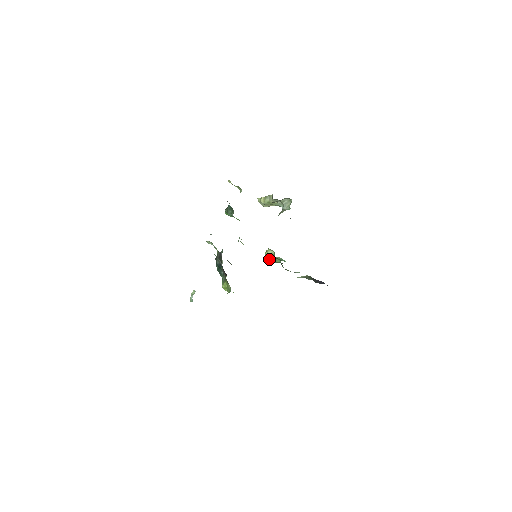
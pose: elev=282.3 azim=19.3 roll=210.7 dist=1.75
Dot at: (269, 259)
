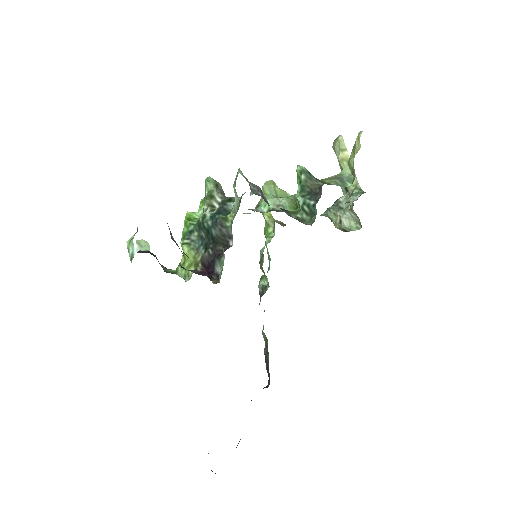
Dot at: (261, 265)
